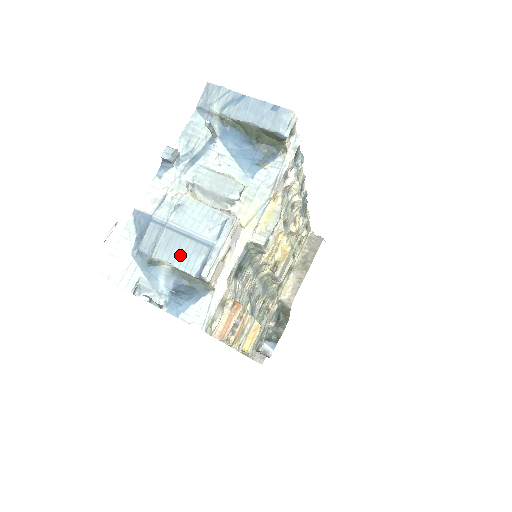
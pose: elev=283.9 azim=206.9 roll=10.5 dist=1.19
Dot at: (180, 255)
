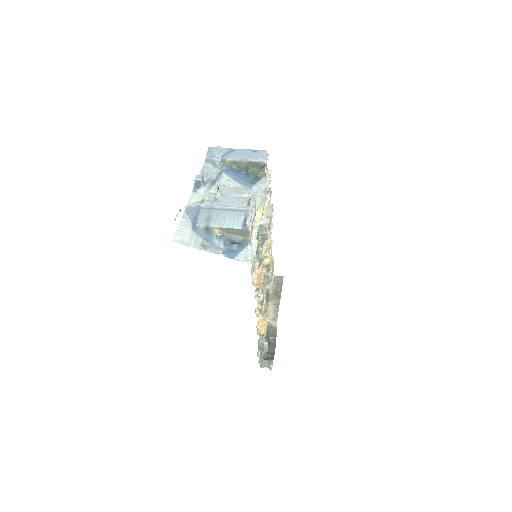
Dot at: (227, 220)
